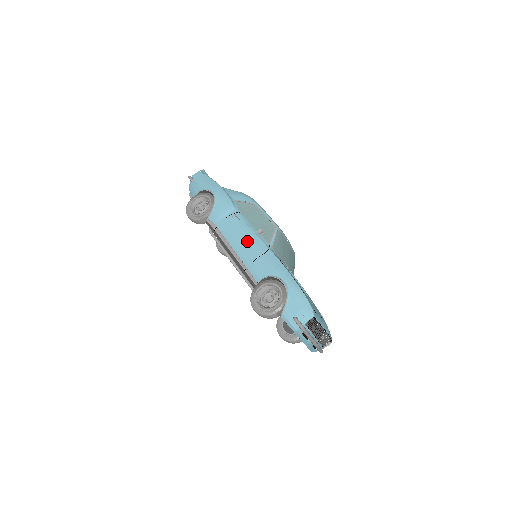
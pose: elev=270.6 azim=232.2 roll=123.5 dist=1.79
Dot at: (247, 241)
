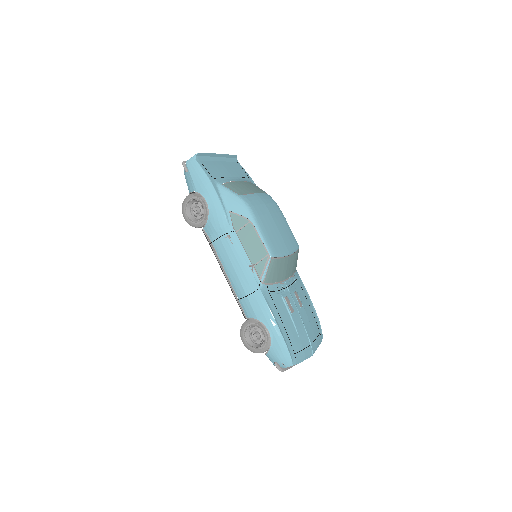
Dot at: (239, 273)
